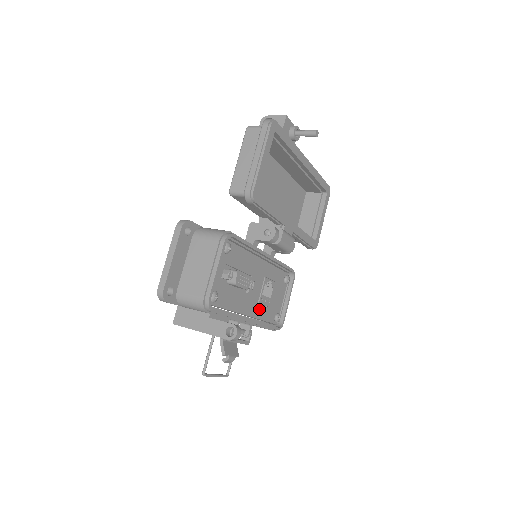
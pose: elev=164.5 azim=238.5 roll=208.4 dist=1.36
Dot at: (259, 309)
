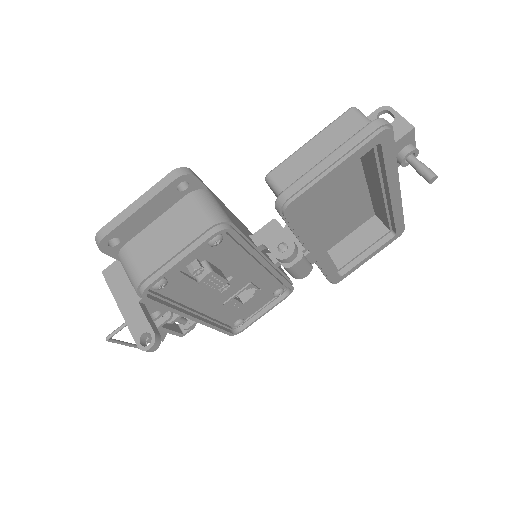
Dot at: (220, 309)
